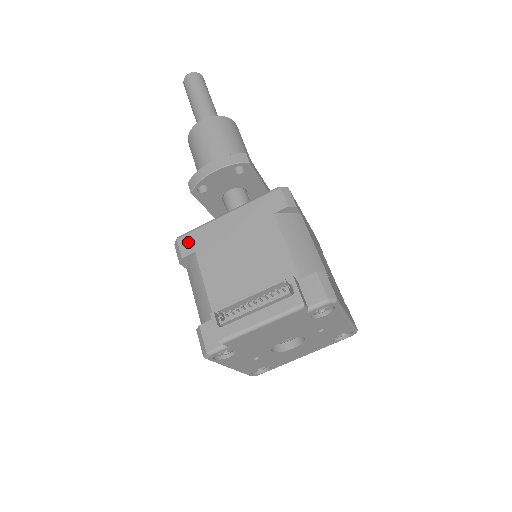
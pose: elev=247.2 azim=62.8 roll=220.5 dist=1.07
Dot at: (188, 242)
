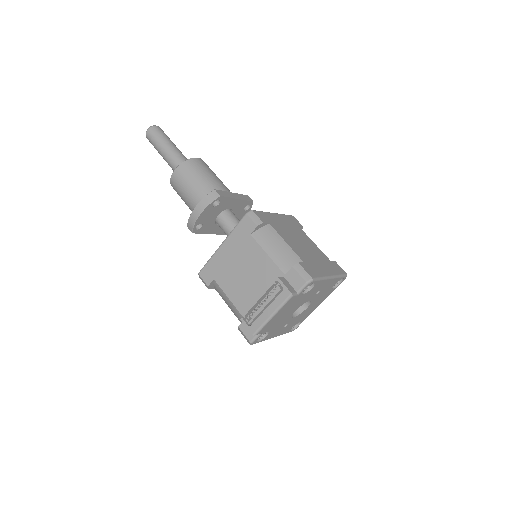
Dot at: (206, 274)
